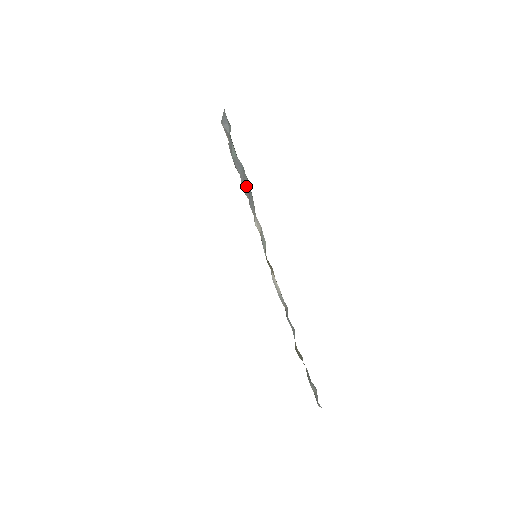
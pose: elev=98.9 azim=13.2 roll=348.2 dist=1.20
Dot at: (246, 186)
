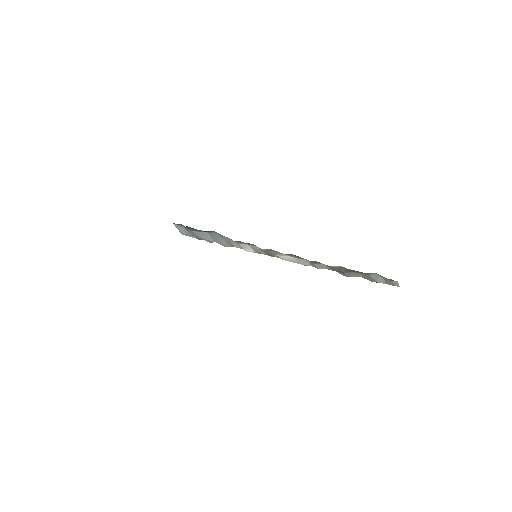
Dot at: (220, 240)
